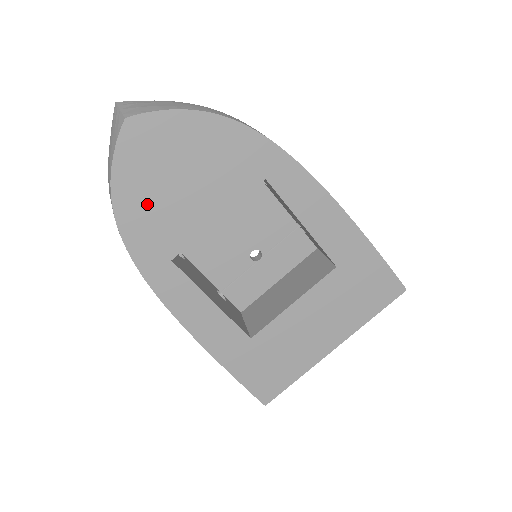
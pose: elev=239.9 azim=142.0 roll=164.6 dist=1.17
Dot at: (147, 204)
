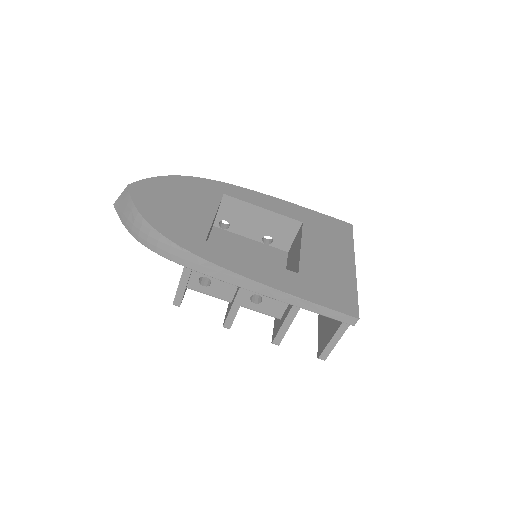
Dot at: (168, 217)
